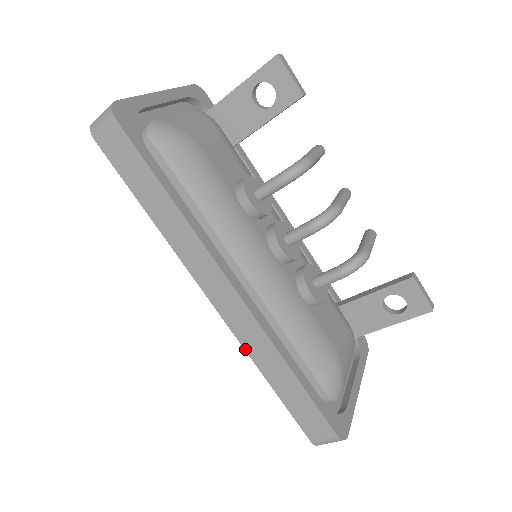
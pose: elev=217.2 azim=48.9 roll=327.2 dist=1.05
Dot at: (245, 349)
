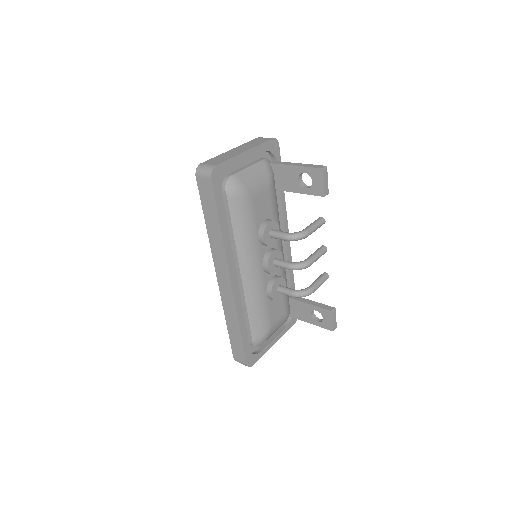
Dot at: (223, 306)
